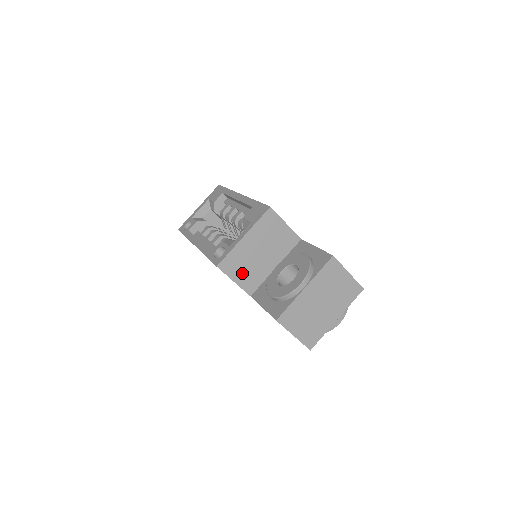
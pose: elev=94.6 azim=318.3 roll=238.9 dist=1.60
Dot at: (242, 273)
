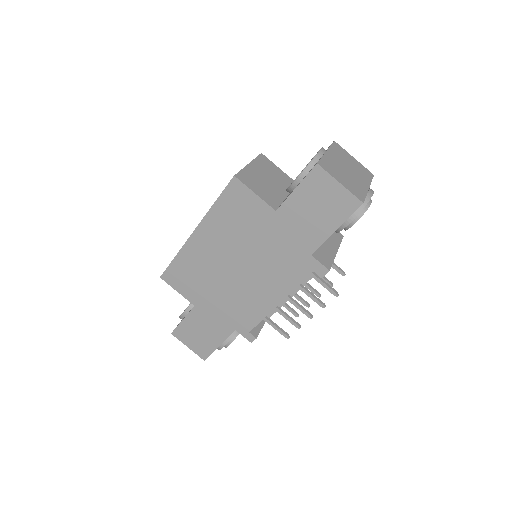
Dot at: (259, 189)
